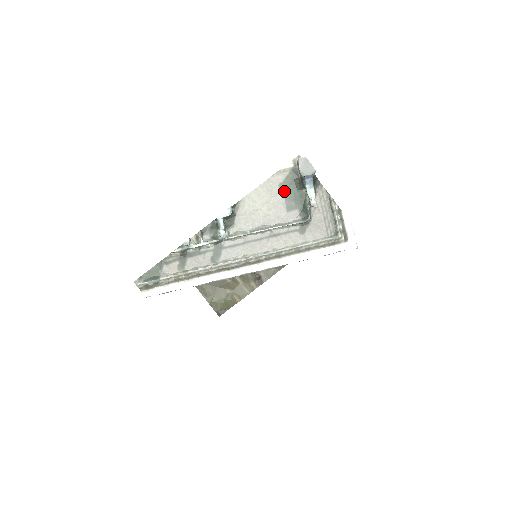
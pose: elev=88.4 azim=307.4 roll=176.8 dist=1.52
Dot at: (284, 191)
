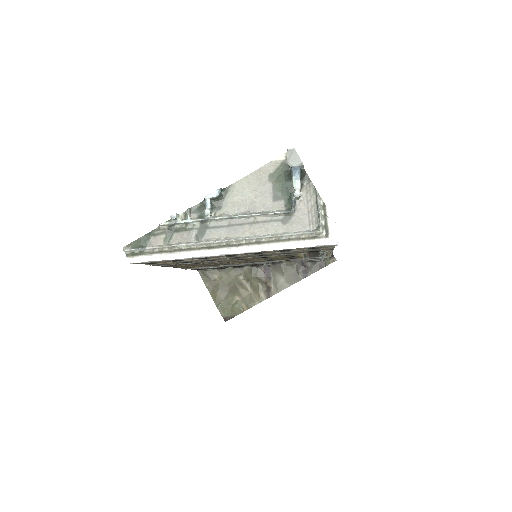
Dot at: (273, 181)
